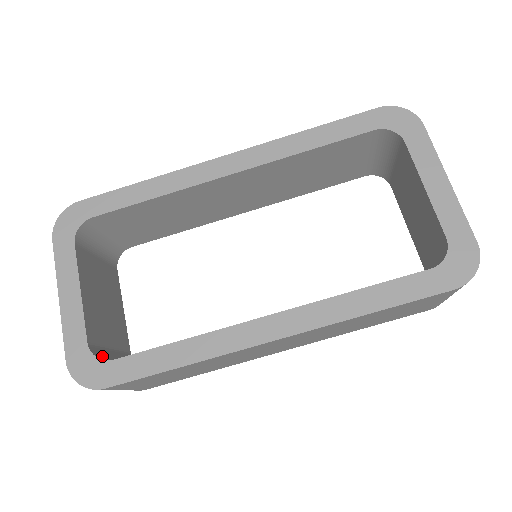
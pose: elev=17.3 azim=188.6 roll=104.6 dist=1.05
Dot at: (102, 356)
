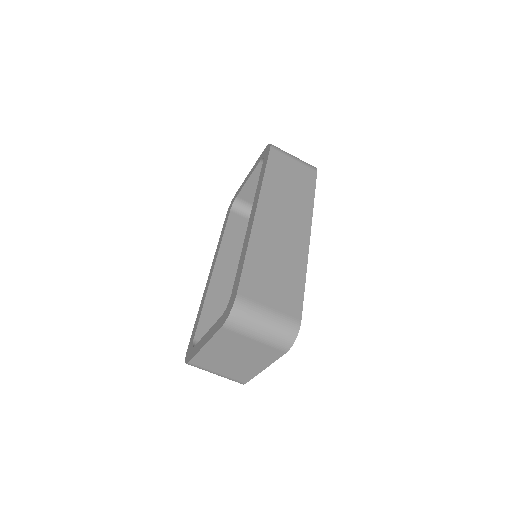
Dot at: occluded
